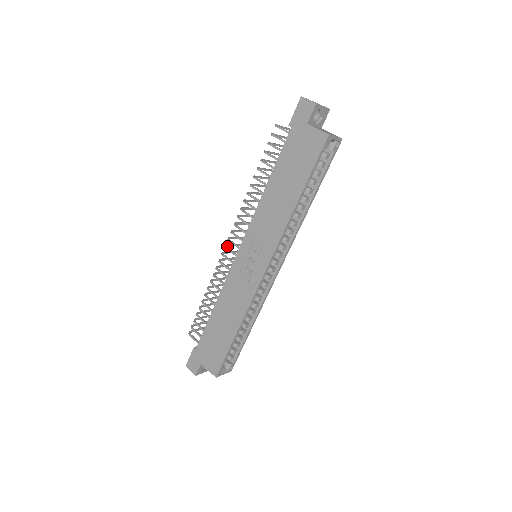
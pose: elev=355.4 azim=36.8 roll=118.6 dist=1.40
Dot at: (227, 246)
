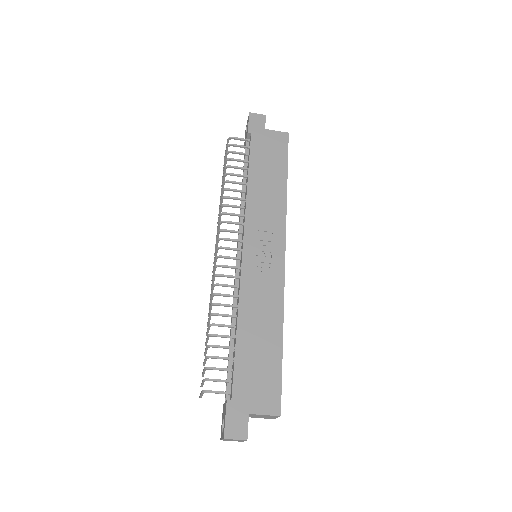
Dot at: (216, 259)
